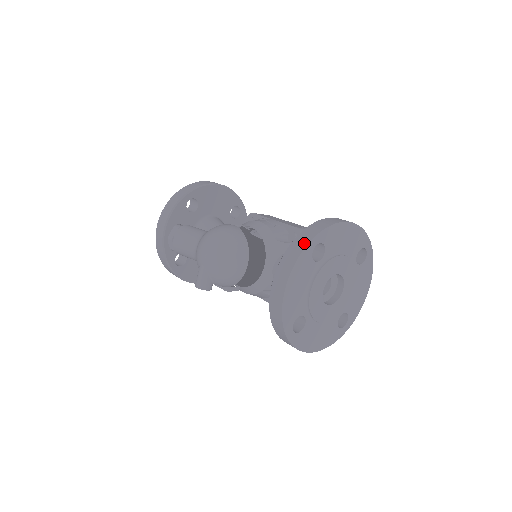
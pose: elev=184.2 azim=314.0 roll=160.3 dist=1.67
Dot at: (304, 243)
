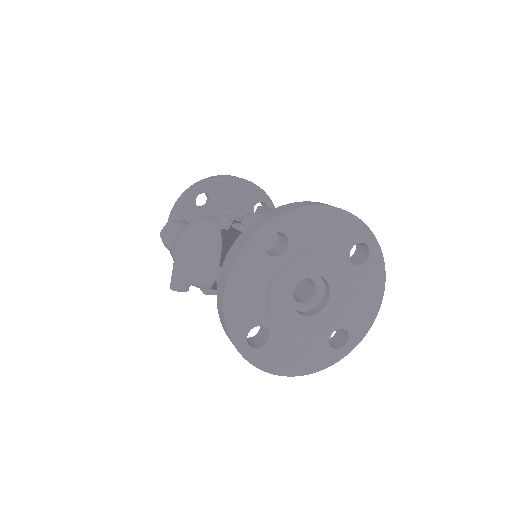
Dot at: (252, 231)
